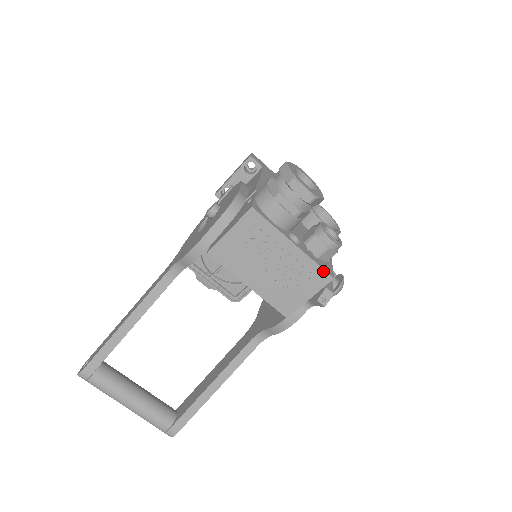
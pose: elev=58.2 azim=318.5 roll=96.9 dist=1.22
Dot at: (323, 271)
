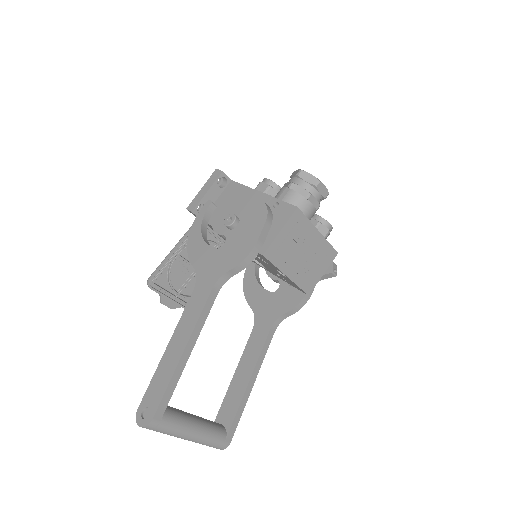
Dot at: (333, 249)
